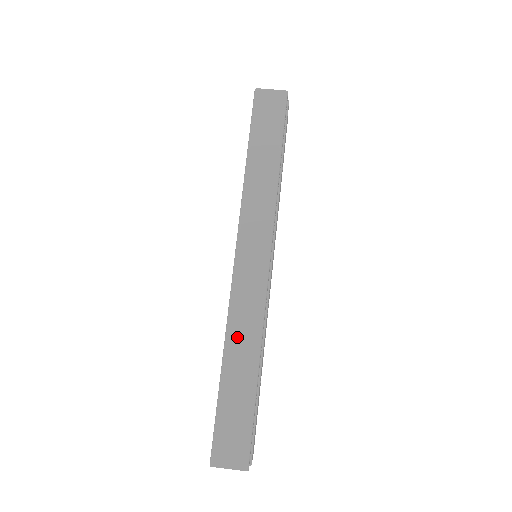
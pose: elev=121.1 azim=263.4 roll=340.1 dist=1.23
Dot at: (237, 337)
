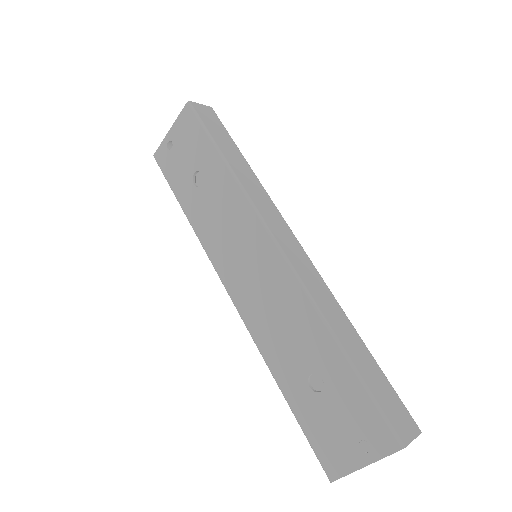
Dot at: (328, 311)
